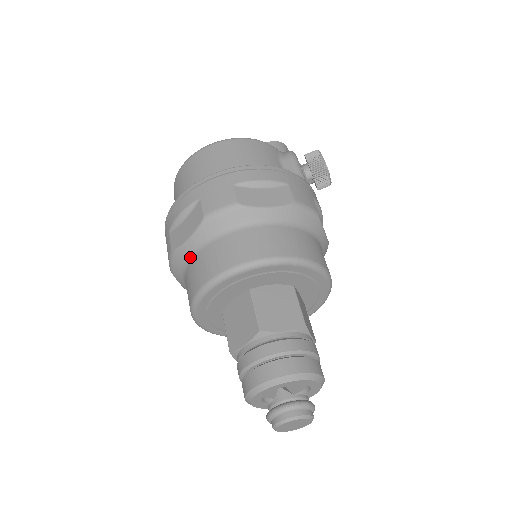
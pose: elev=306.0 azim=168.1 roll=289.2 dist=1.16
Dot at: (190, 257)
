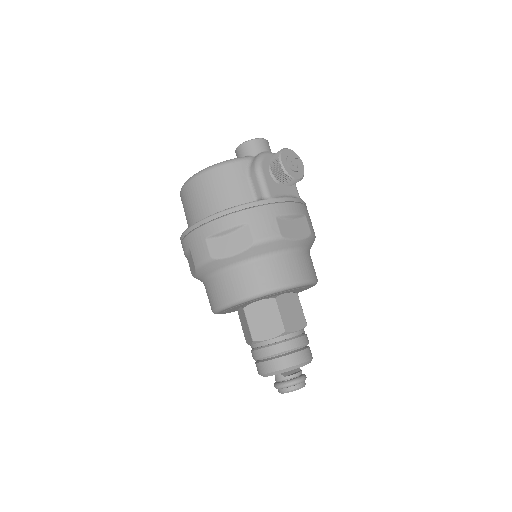
Dot at: occluded
